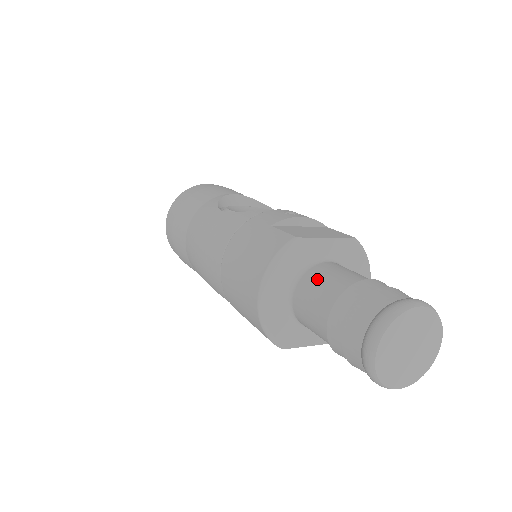
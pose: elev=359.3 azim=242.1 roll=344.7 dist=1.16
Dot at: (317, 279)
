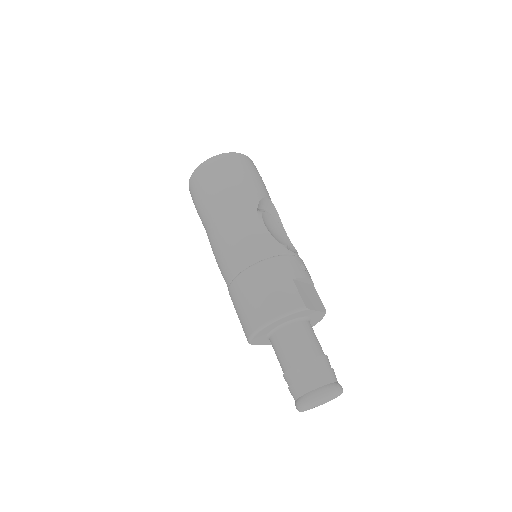
Dot at: (300, 335)
